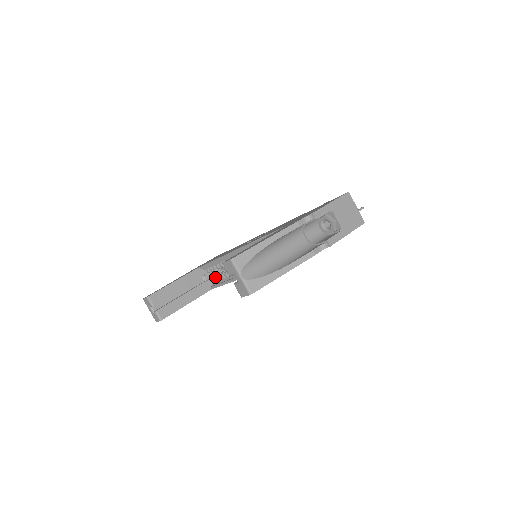
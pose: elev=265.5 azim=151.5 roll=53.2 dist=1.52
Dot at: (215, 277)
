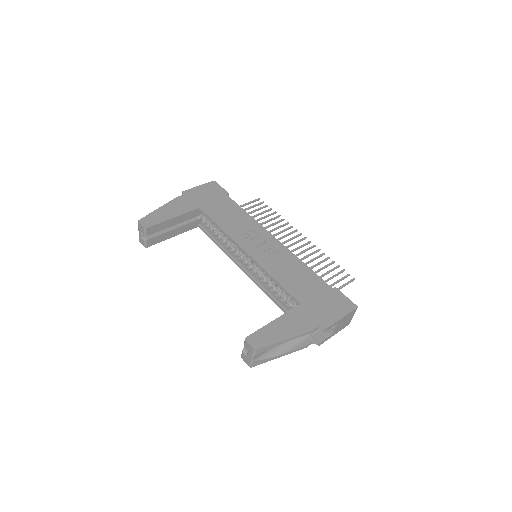
Dot at: (208, 225)
